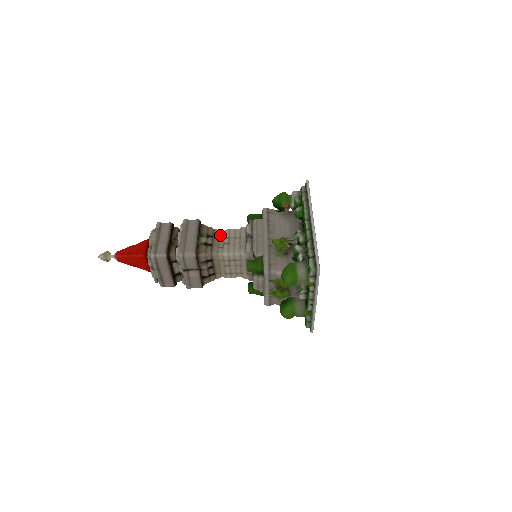
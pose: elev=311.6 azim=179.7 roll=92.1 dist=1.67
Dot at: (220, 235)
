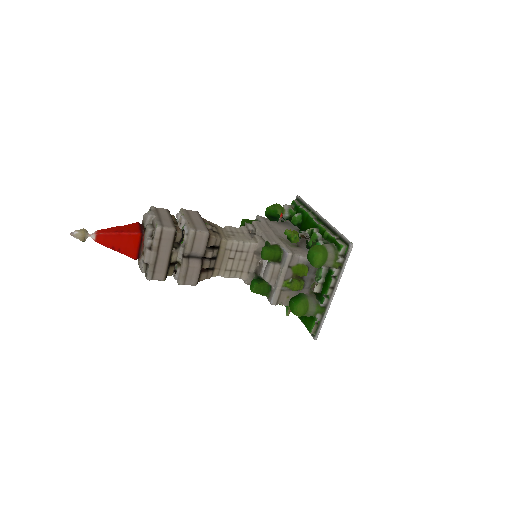
Dot at: (221, 228)
